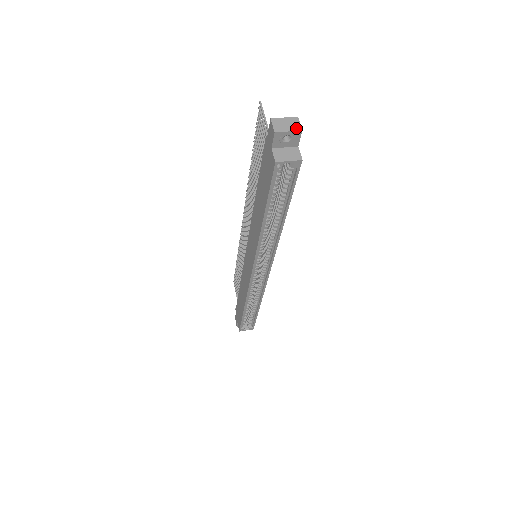
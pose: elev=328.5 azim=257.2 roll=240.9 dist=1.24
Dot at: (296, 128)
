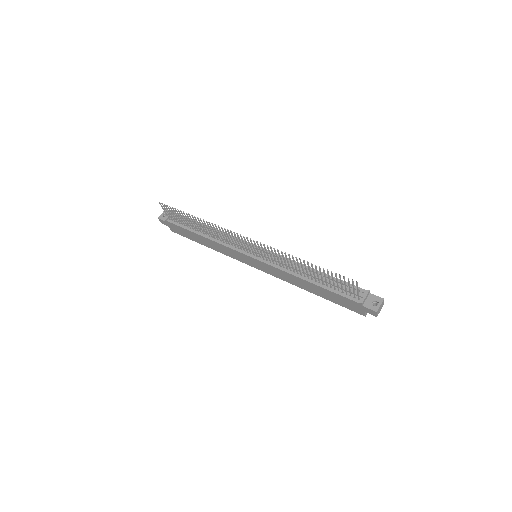
Dot at: occluded
